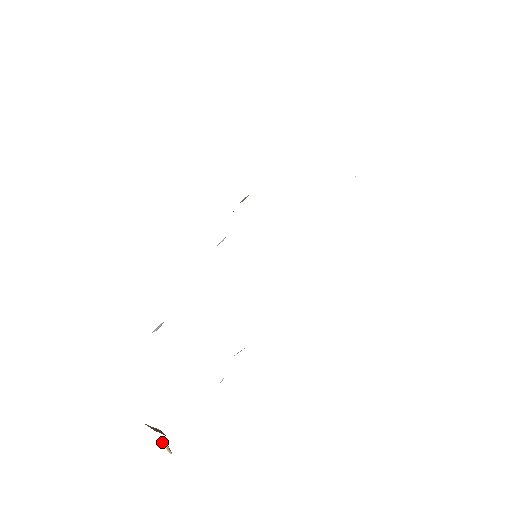
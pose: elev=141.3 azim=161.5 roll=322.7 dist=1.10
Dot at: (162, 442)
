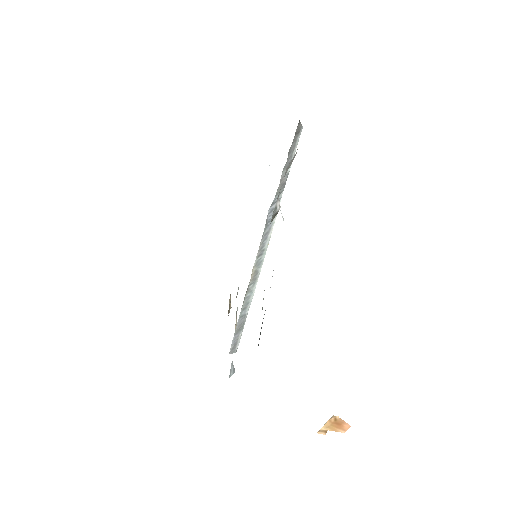
Dot at: (329, 429)
